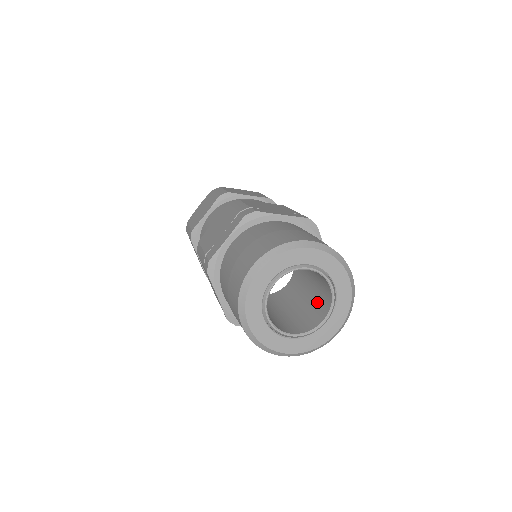
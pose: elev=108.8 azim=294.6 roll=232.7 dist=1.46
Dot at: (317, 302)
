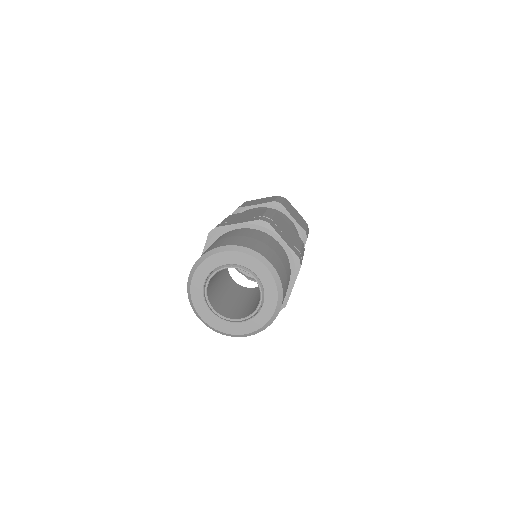
Dot at: occluded
